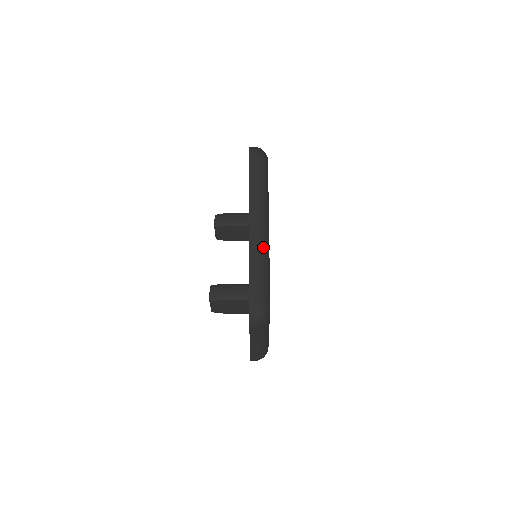
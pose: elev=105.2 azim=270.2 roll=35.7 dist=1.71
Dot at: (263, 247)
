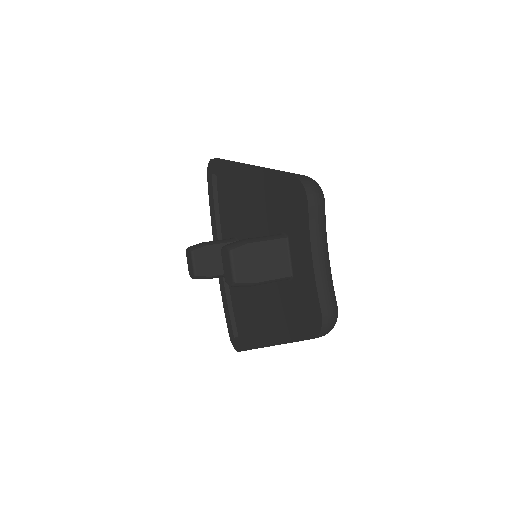
Dot at: occluded
